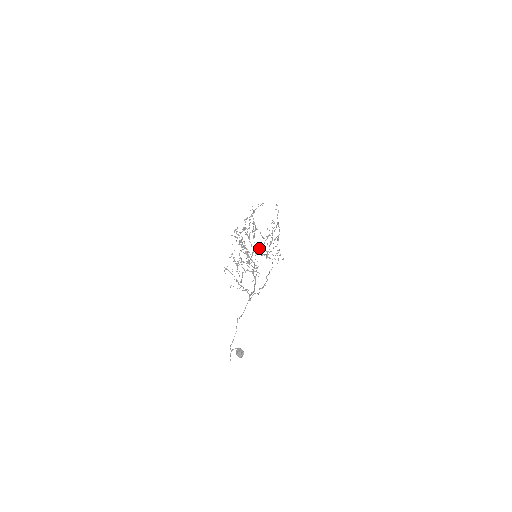
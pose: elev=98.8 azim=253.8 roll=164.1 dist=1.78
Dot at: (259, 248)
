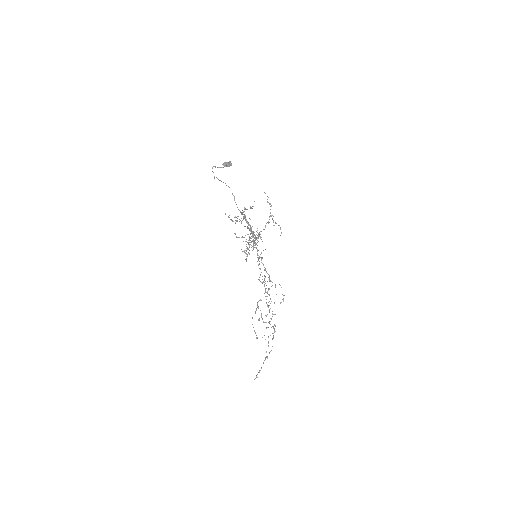
Dot at: (261, 257)
